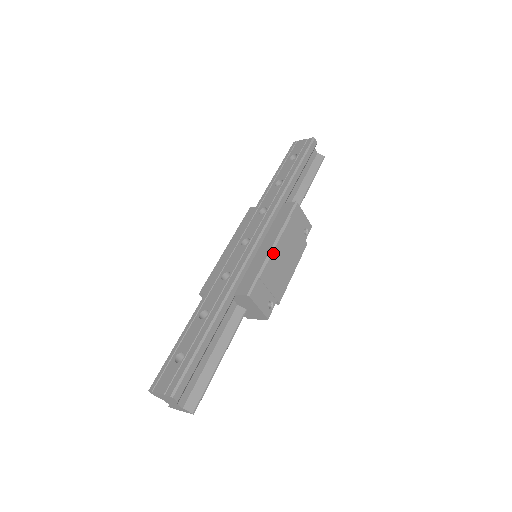
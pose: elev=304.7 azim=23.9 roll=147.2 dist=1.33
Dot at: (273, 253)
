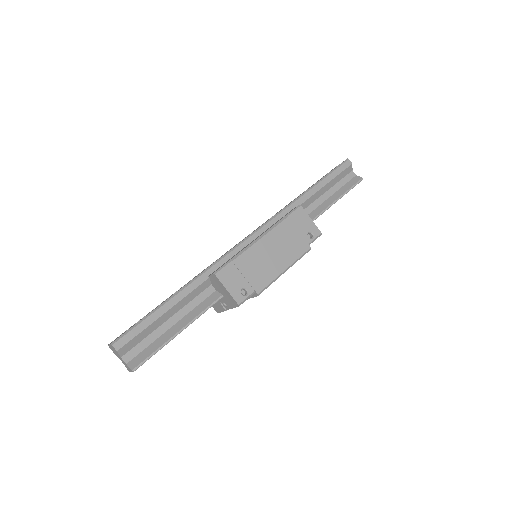
Dot at: (256, 243)
